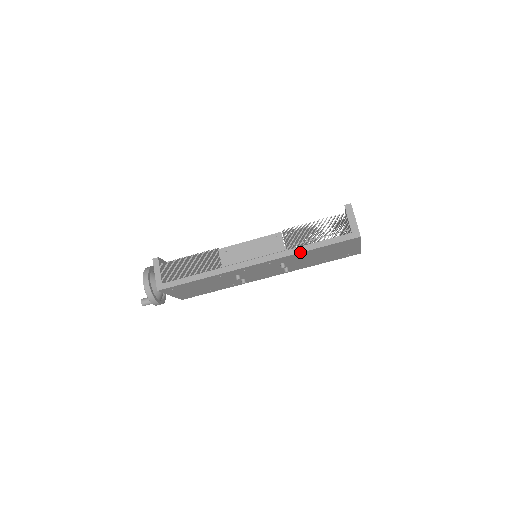
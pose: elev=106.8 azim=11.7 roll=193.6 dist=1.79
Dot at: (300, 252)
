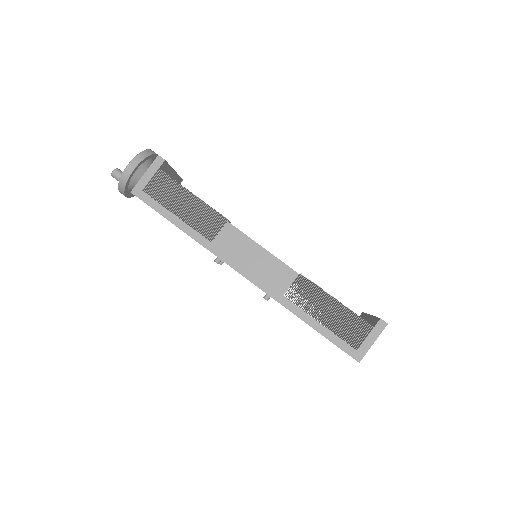
Dot at: (294, 313)
